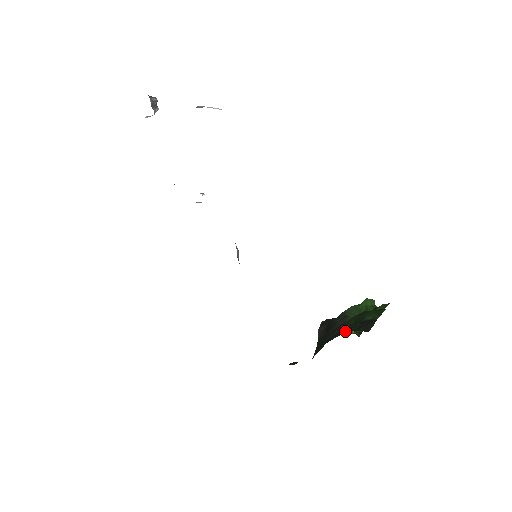
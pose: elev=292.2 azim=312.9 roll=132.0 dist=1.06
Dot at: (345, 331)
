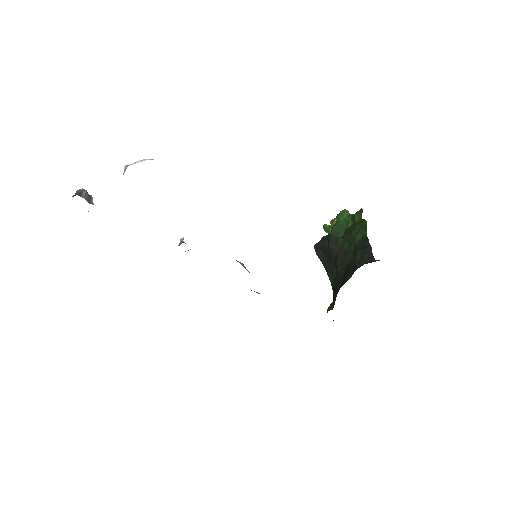
Dot at: (357, 268)
